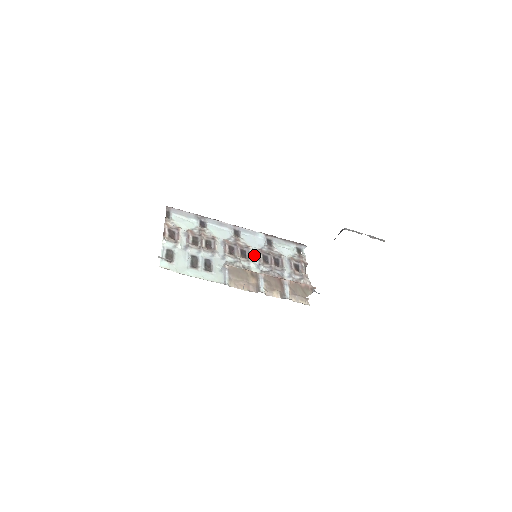
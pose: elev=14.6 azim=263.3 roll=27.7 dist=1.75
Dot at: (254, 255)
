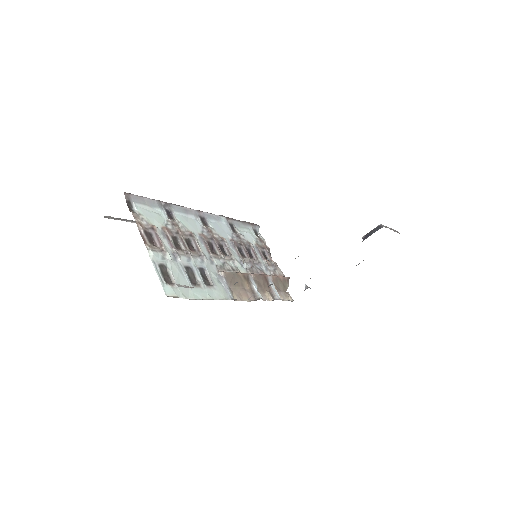
Dot at: (231, 249)
